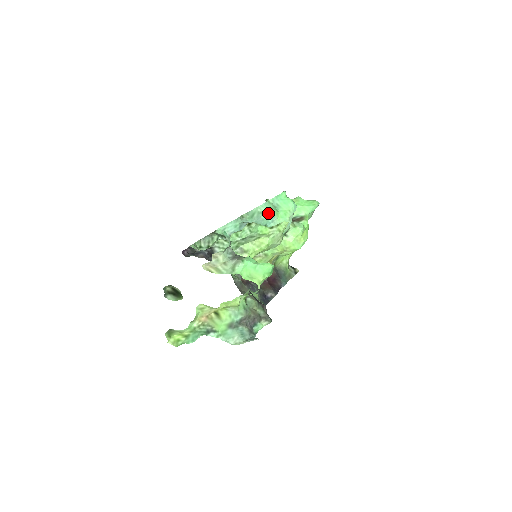
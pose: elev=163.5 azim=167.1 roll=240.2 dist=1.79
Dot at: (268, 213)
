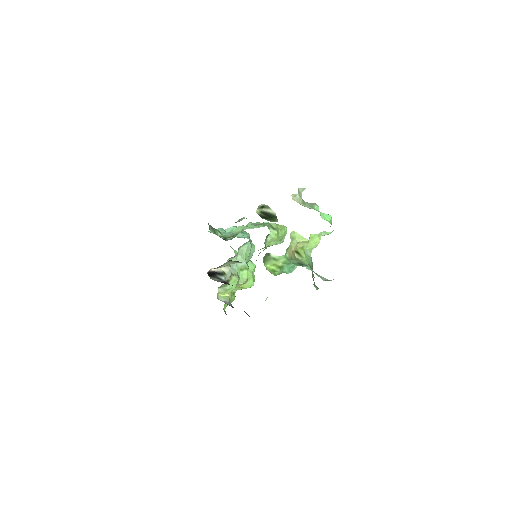
Dot at: (245, 232)
